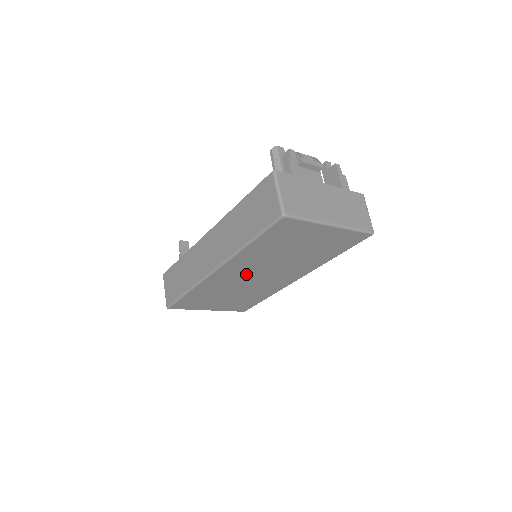
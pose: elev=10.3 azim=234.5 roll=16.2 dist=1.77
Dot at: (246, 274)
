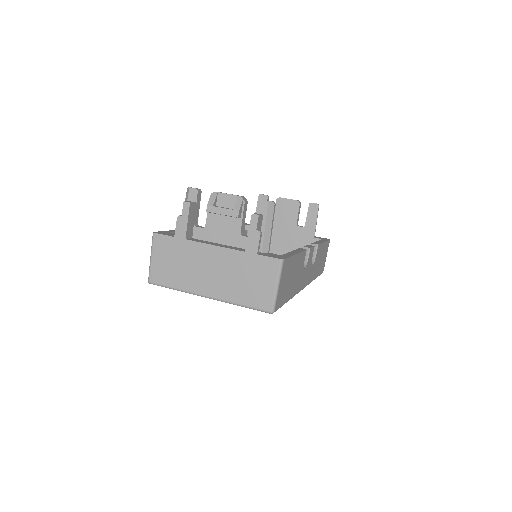
Dot at: occluded
